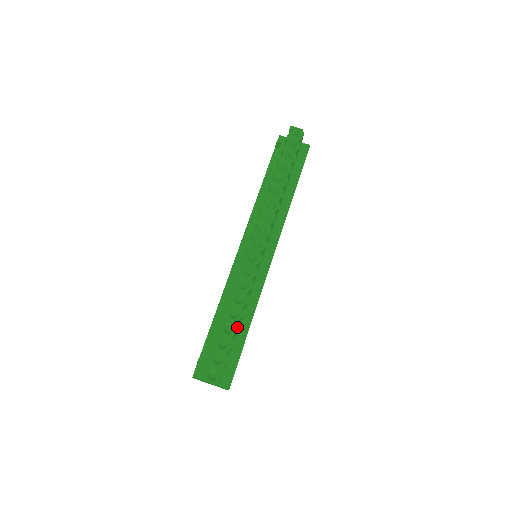
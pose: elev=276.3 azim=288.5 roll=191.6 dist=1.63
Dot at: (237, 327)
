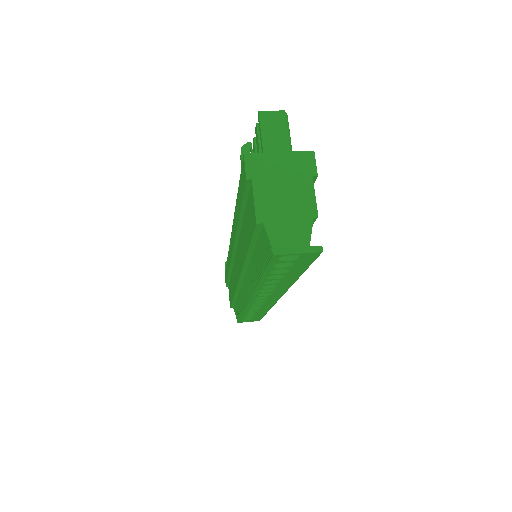
Dot at: occluded
